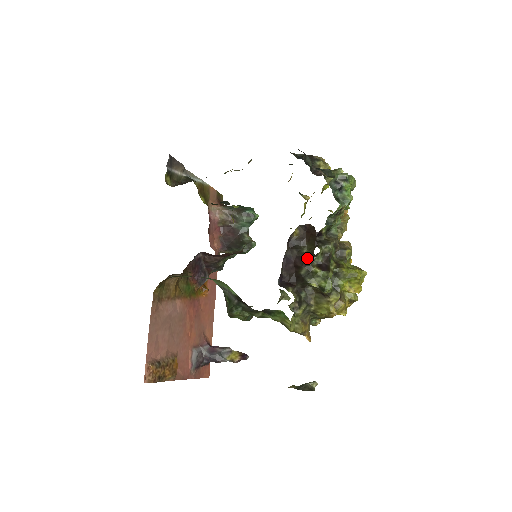
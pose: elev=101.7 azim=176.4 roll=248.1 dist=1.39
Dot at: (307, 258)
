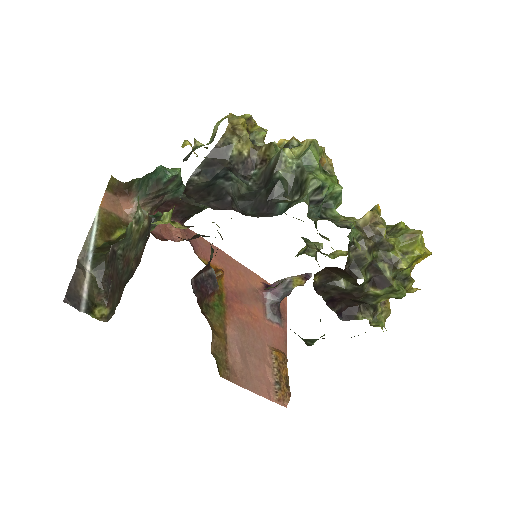
Dot at: (354, 291)
